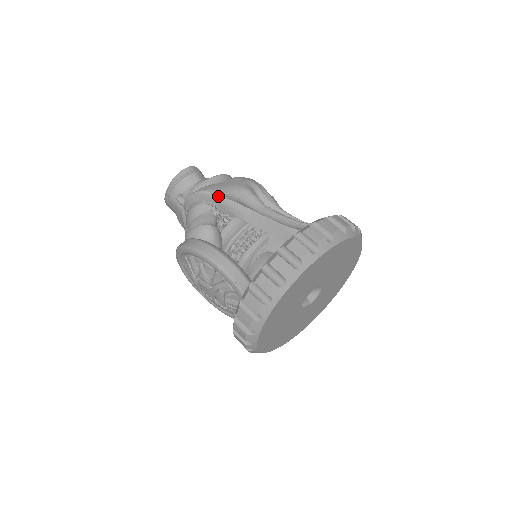
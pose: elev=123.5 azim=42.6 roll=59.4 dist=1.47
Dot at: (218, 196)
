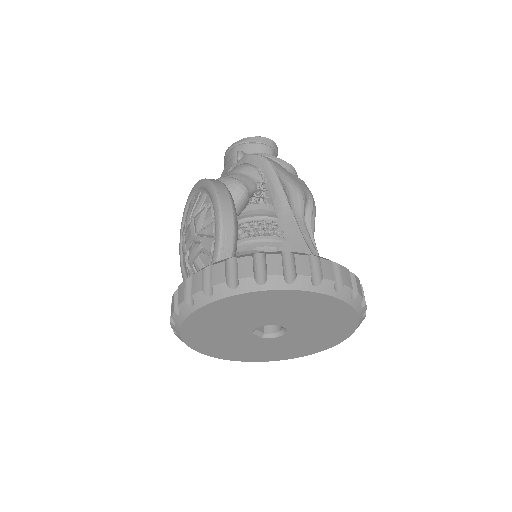
Dot at: (275, 174)
